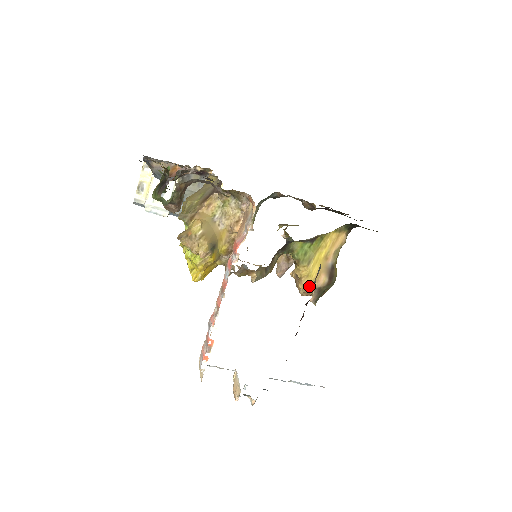
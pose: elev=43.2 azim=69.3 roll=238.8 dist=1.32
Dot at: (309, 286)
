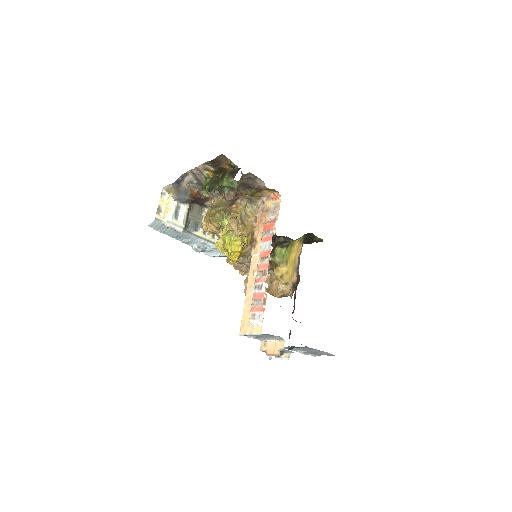
Dot at: (288, 281)
